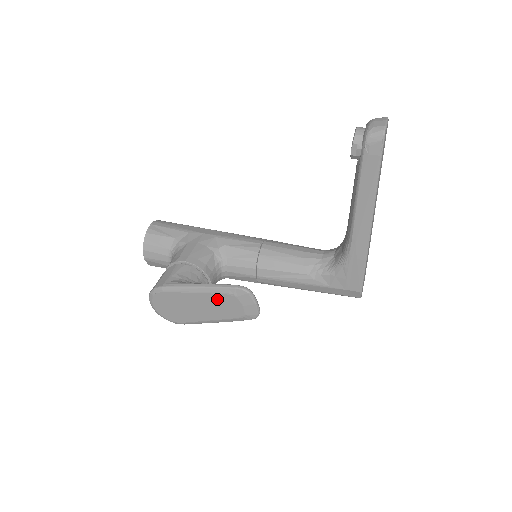
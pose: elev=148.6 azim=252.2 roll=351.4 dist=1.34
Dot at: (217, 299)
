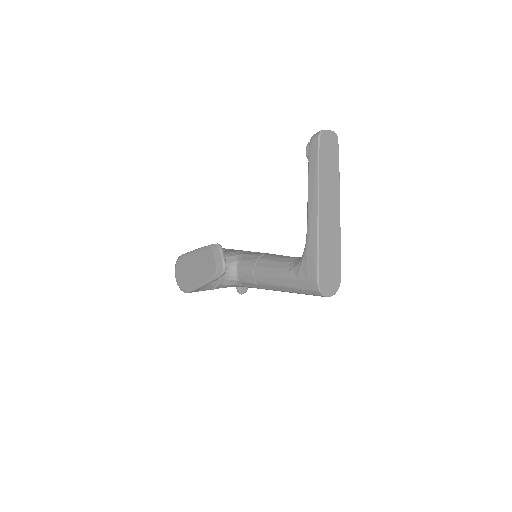
Dot at: (204, 257)
